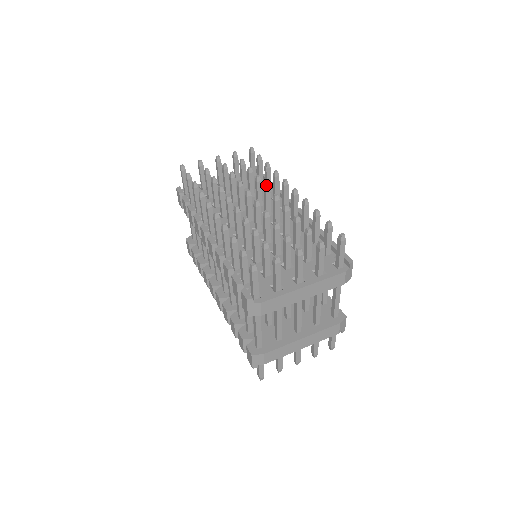
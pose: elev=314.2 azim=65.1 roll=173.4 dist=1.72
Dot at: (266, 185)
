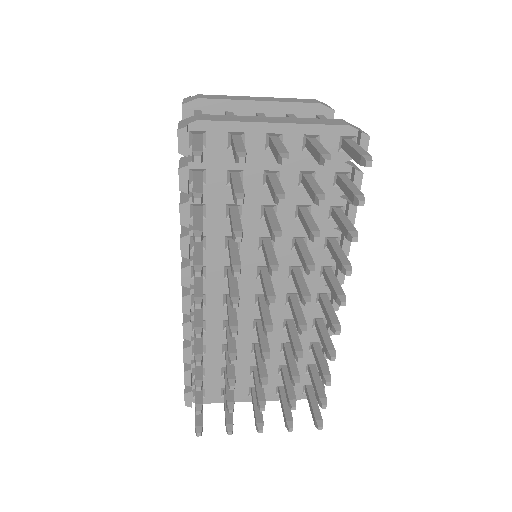
Dot at: occluded
